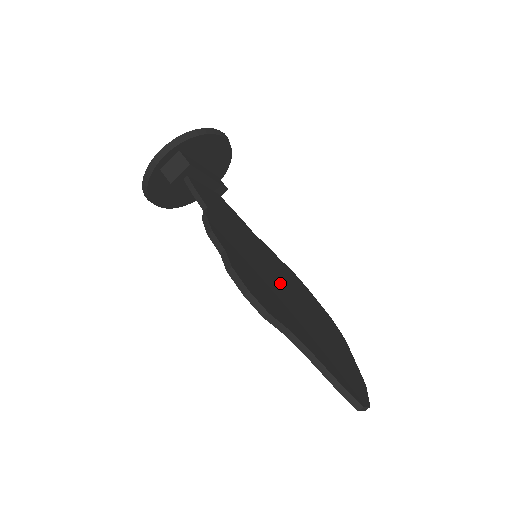
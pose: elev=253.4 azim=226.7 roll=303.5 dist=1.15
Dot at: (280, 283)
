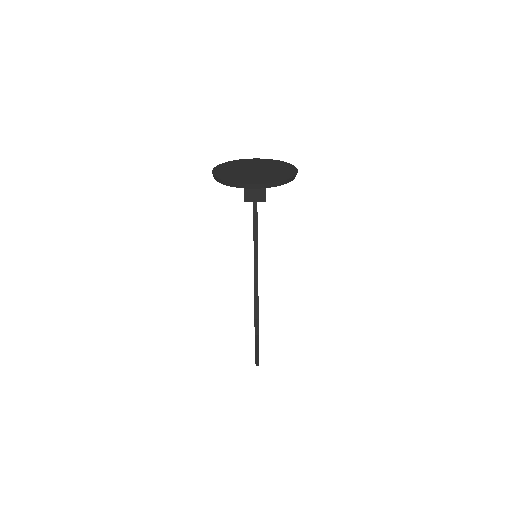
Dot at: occluded
